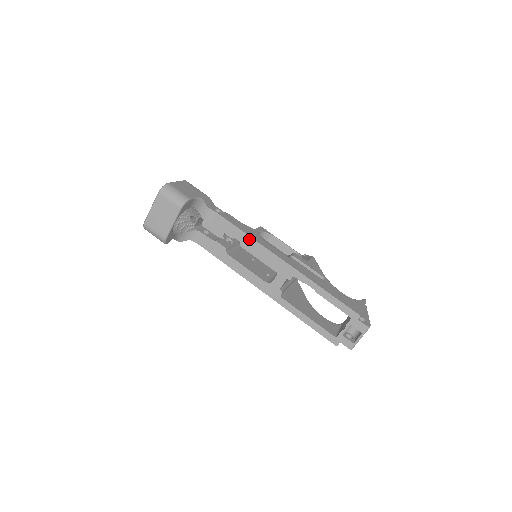
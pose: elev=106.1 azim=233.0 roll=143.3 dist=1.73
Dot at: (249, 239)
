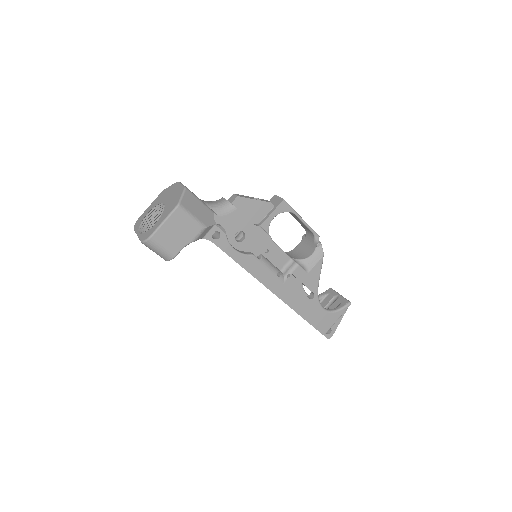
Dot at: (244, 268)
